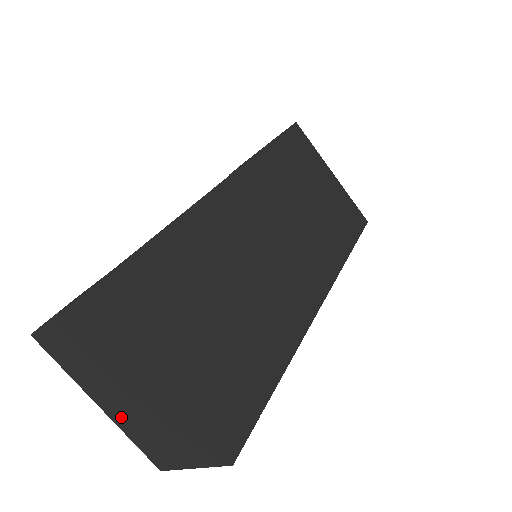
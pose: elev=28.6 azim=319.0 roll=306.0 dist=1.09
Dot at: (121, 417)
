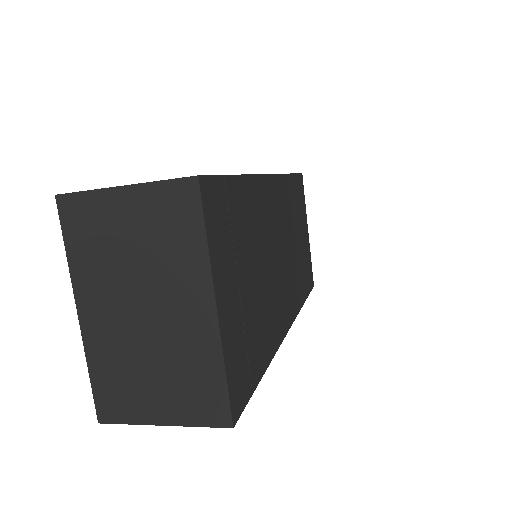
Dot at: (105, 336)
